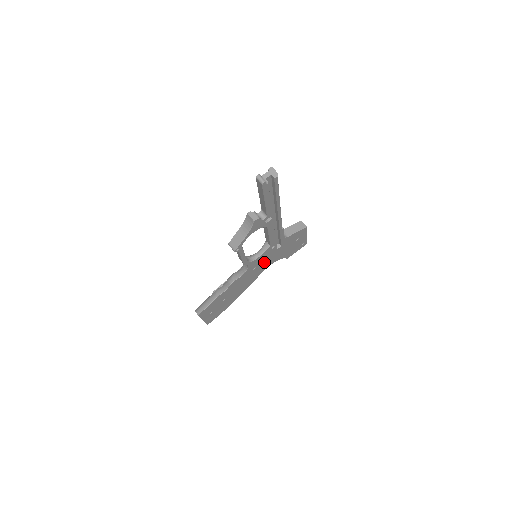
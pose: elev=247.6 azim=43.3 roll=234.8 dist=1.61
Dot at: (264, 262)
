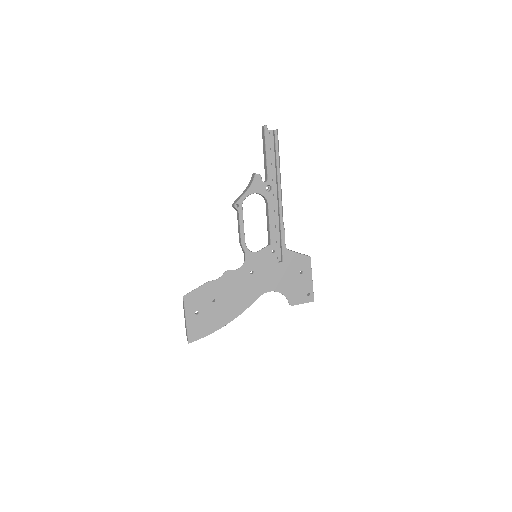
Dot at: (263, 274)
